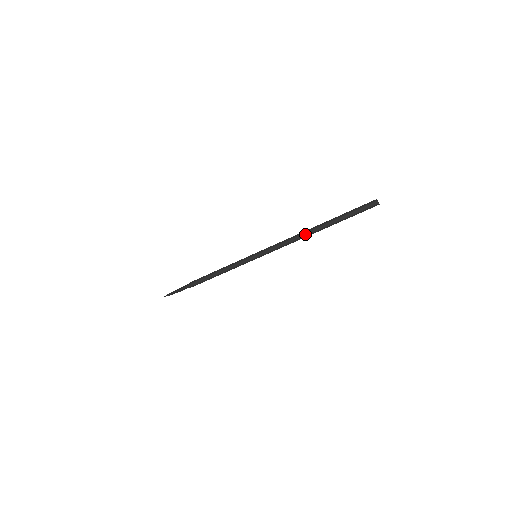
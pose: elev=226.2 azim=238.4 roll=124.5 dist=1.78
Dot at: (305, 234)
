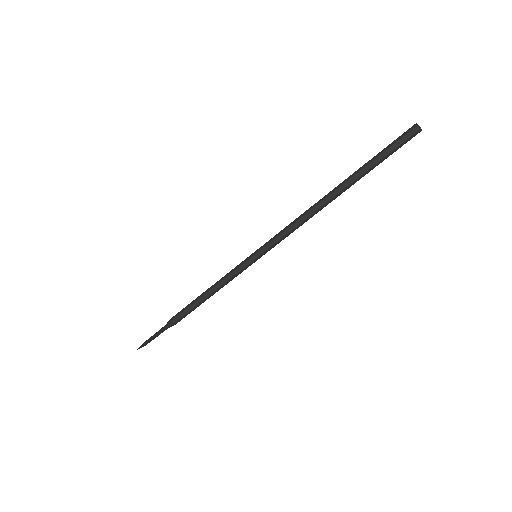
Dot at: (321, 204)
